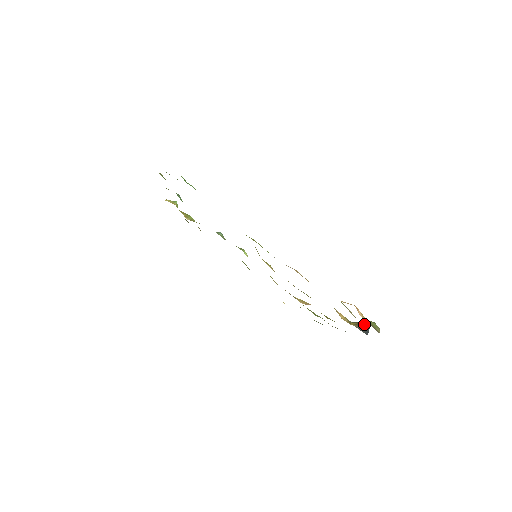
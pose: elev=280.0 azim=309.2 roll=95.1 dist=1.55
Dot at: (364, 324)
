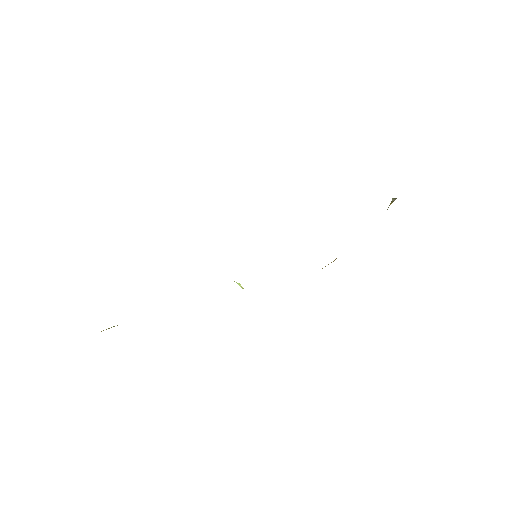
Dot at: (395, 198)
